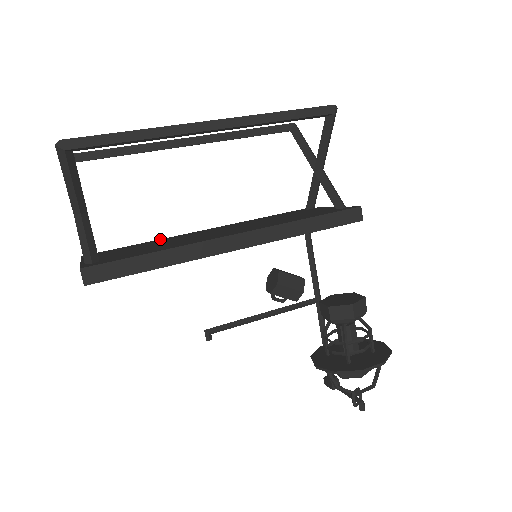
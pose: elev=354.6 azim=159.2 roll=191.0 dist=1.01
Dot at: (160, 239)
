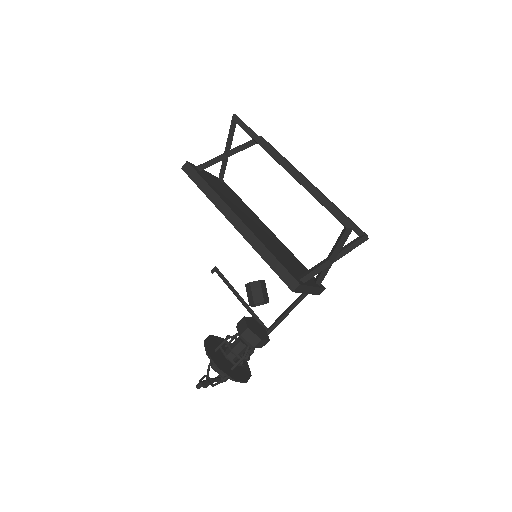
Dot at: (251, 210)
